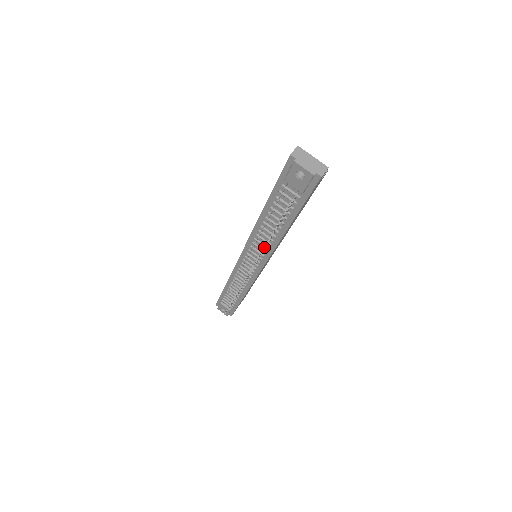
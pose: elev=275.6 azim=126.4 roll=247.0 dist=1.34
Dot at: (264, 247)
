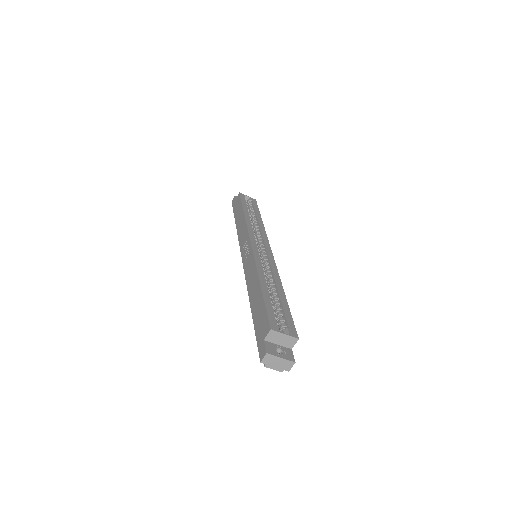
Dot at: occluded
